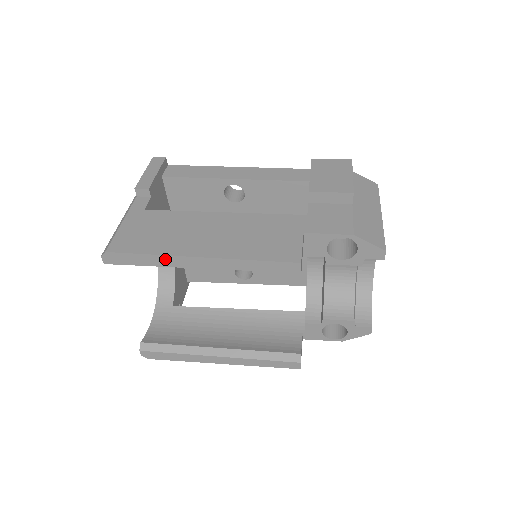
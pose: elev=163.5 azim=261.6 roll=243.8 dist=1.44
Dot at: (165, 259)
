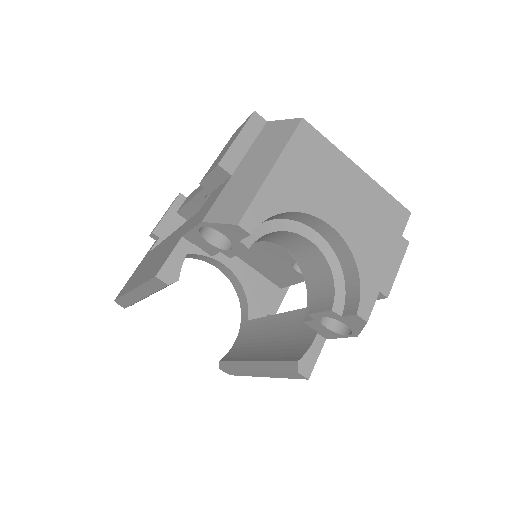
Dot at: (128, 297)
